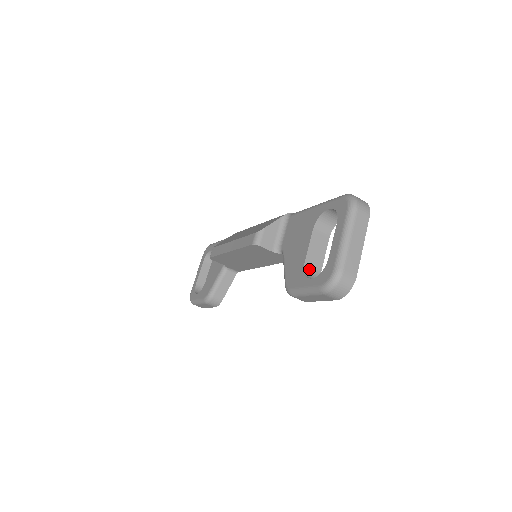
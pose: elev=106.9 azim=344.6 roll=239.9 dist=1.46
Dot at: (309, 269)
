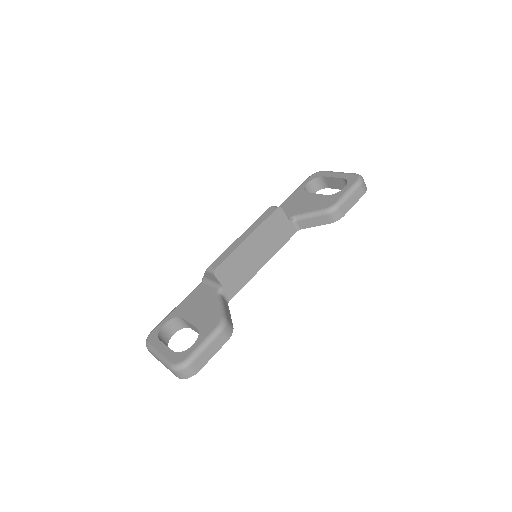
Dot at: occluded
